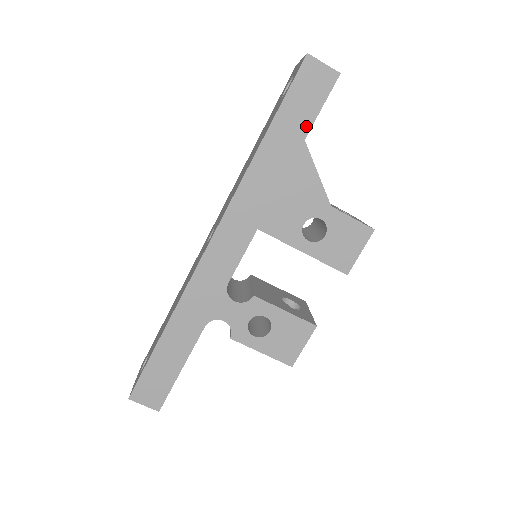
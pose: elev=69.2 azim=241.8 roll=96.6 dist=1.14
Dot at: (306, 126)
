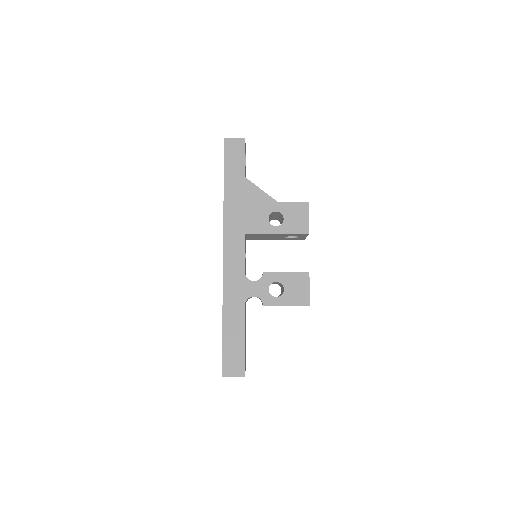
Dot at: (242, 170)
